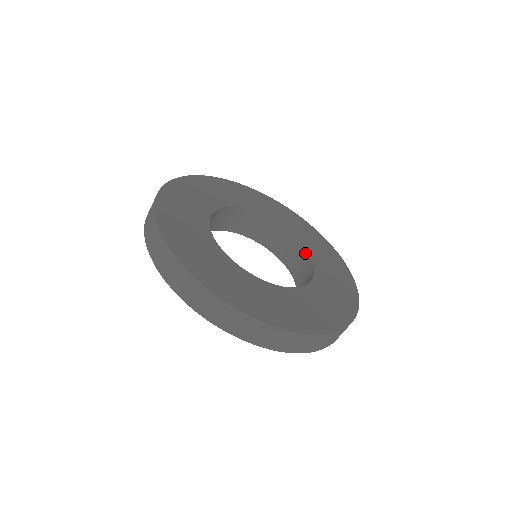
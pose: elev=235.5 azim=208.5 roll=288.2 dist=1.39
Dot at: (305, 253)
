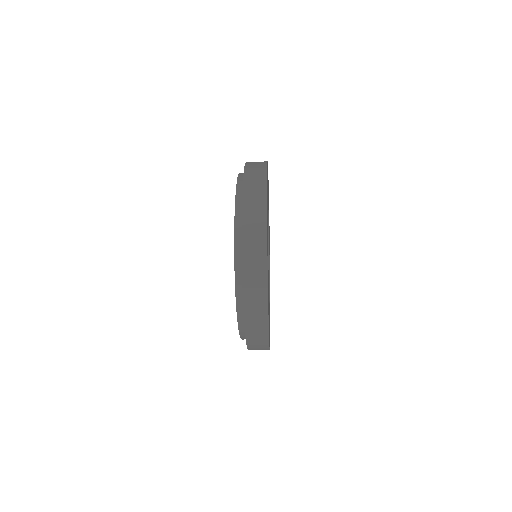
Dot at: (268, 248)
